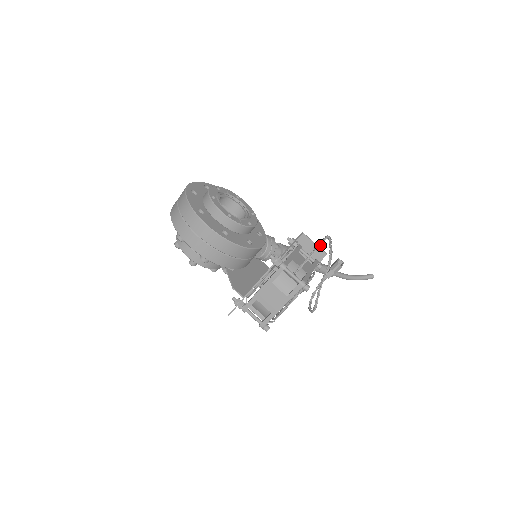
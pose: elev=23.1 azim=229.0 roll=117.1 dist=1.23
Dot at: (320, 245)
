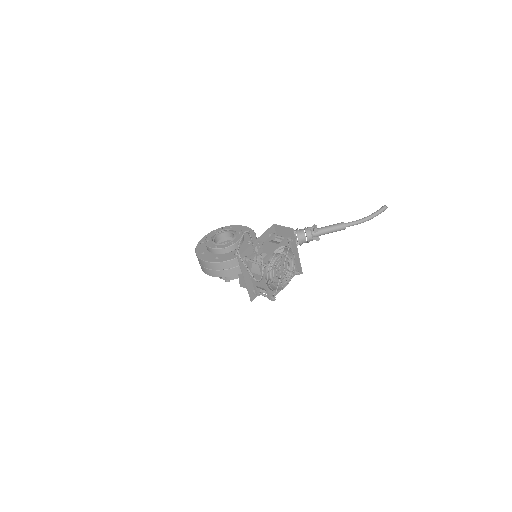
Dot at: (251, 238)
